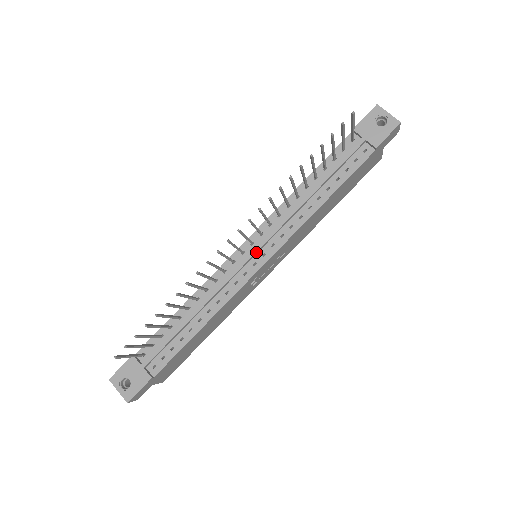
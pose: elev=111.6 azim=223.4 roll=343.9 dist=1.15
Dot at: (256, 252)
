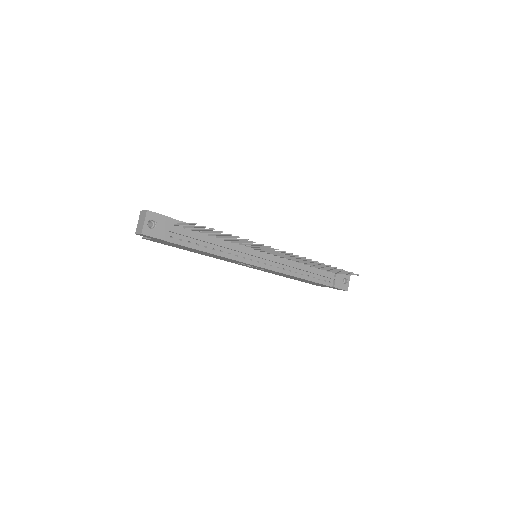
Dot at: (265, 259)
